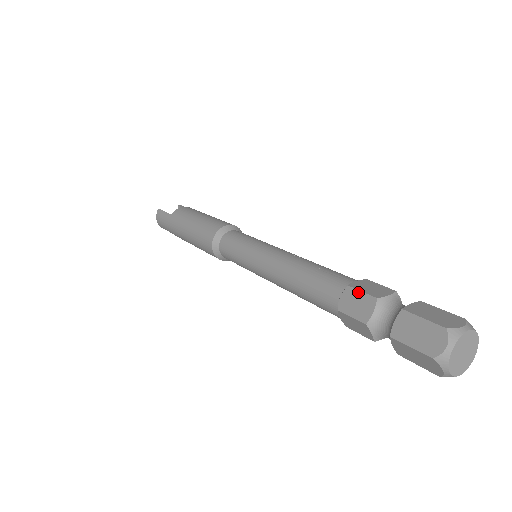
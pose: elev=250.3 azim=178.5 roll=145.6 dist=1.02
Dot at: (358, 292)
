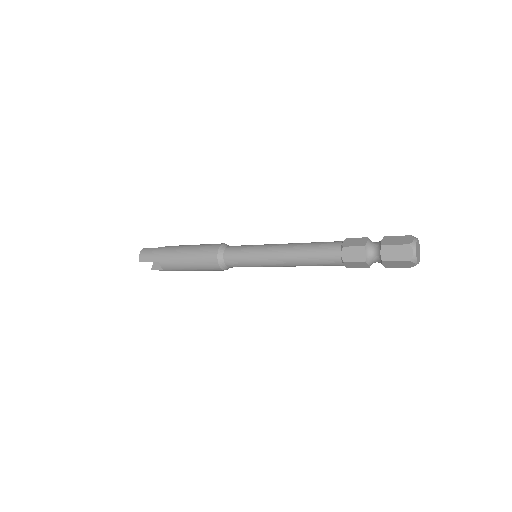
Dot at: (354, 238)
